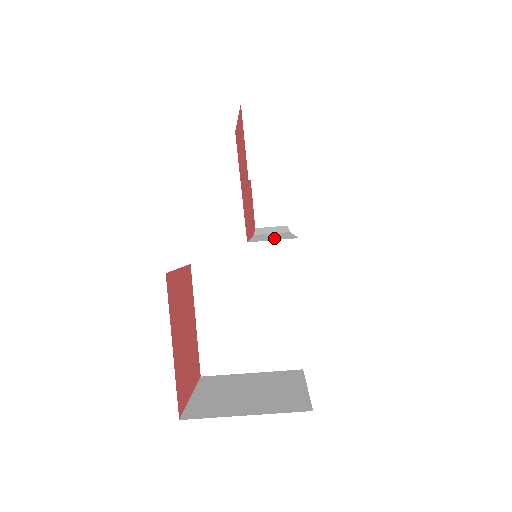
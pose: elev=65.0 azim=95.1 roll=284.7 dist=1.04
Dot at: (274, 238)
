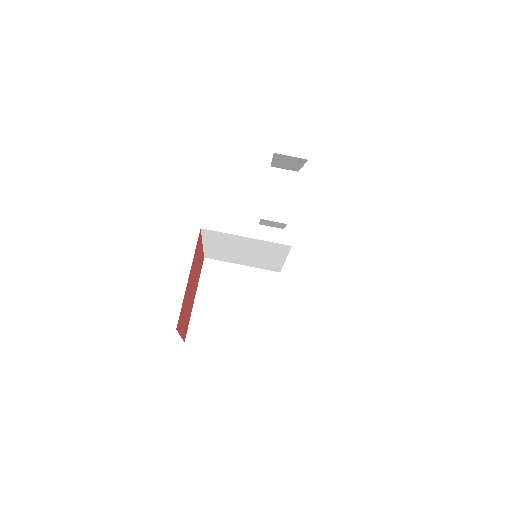
Dot at: occluded
